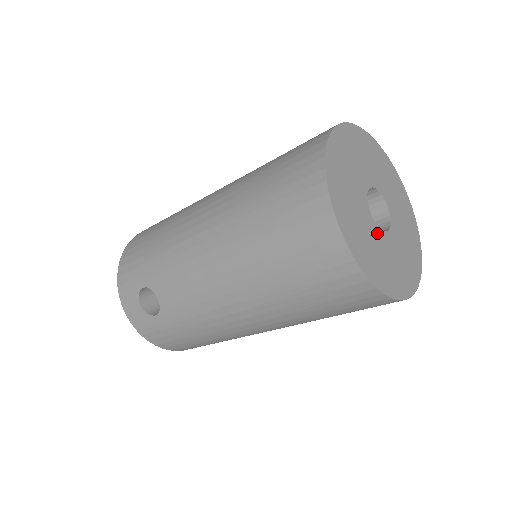
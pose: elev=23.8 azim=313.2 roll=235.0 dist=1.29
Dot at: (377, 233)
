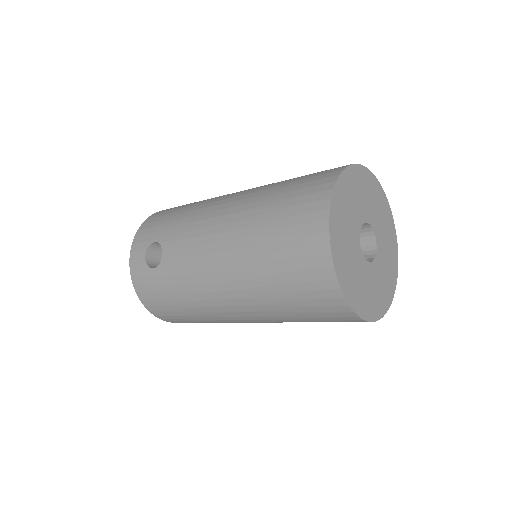
Dot at: (359, 255)
